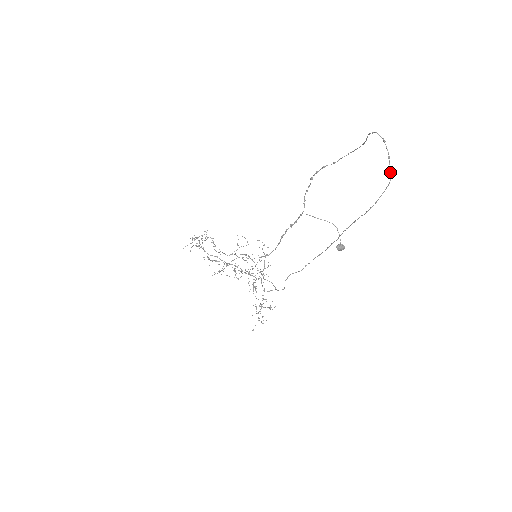
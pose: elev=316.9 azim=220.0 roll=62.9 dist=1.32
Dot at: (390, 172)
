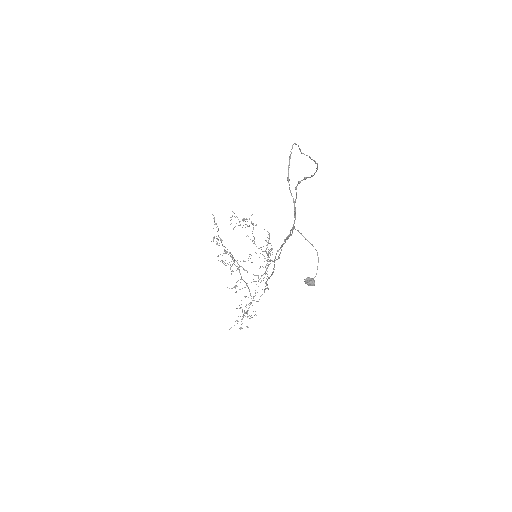
Dot at: occluded
